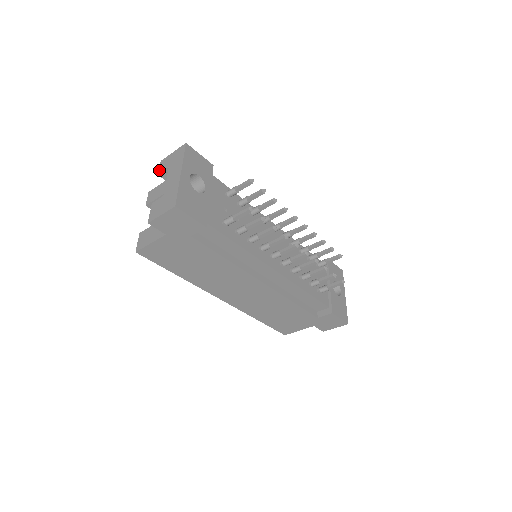
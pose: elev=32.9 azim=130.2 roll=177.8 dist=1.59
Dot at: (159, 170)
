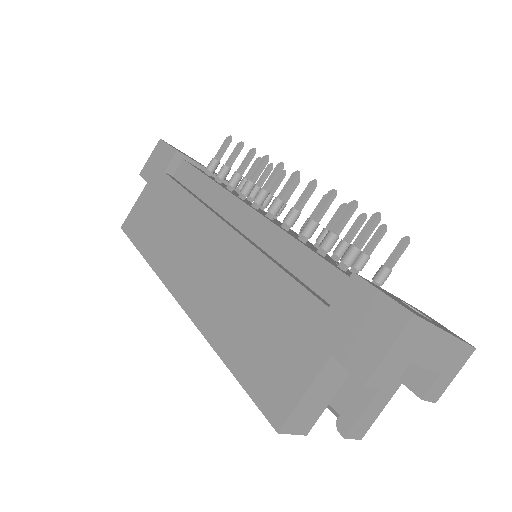
Dot at: occluded
